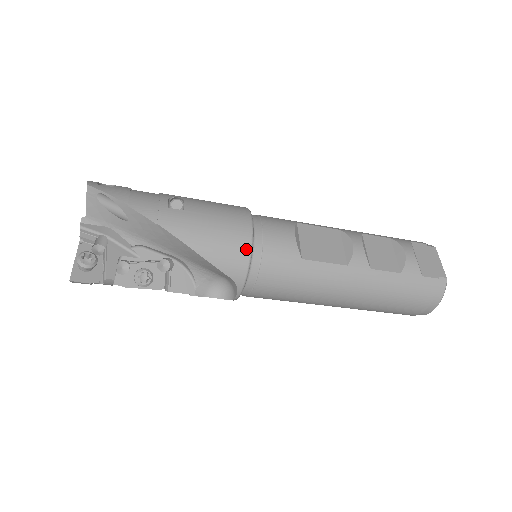
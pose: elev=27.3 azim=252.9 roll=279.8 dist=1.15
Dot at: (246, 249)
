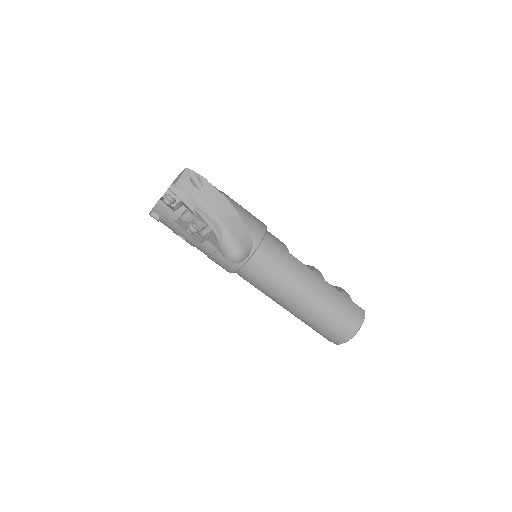
Dot at: (263, 228)
